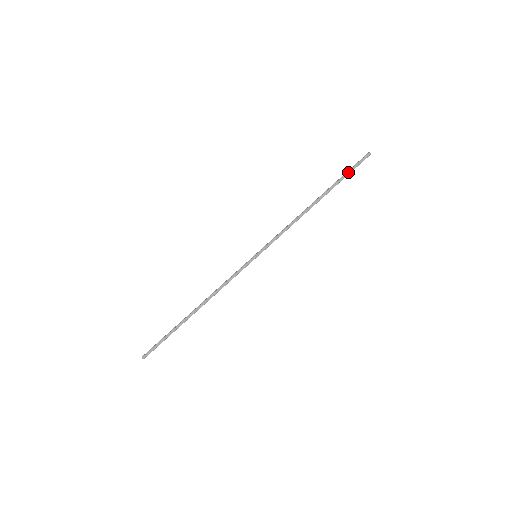
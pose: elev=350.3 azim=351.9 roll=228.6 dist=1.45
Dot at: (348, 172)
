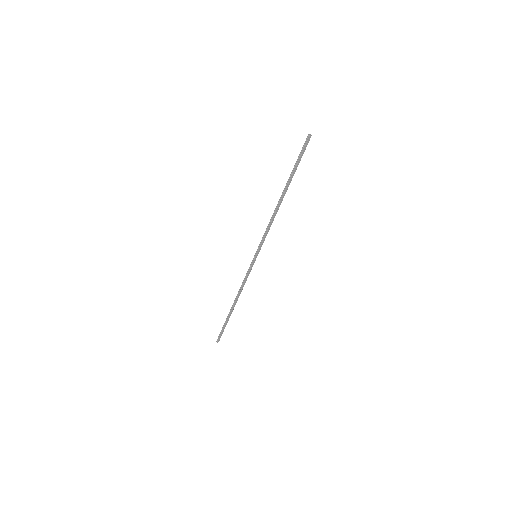
Dot at: (298, 162)
